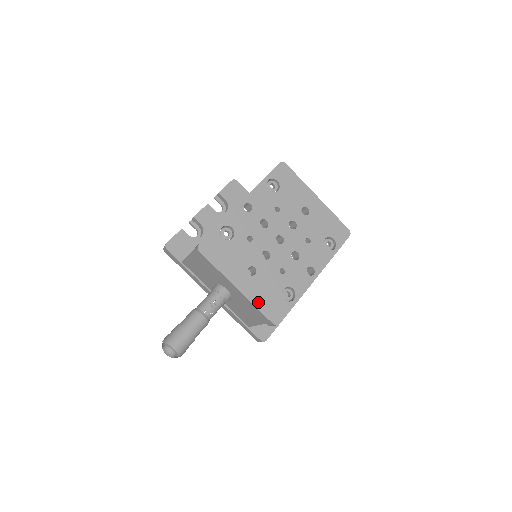
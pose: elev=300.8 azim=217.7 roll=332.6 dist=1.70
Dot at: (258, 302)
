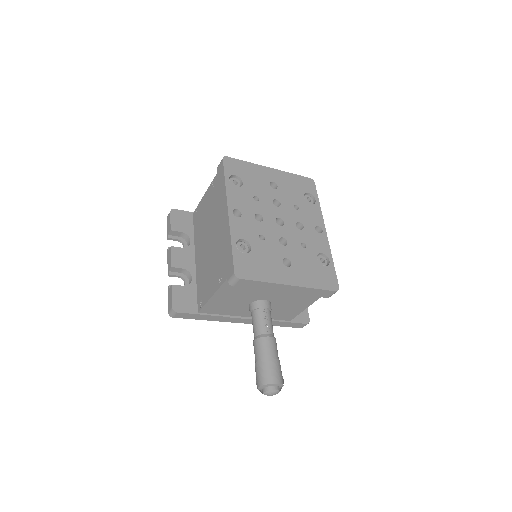
Dot at: (312, 283)
